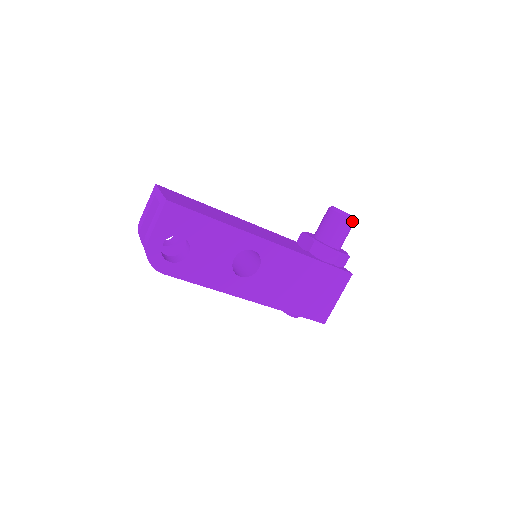
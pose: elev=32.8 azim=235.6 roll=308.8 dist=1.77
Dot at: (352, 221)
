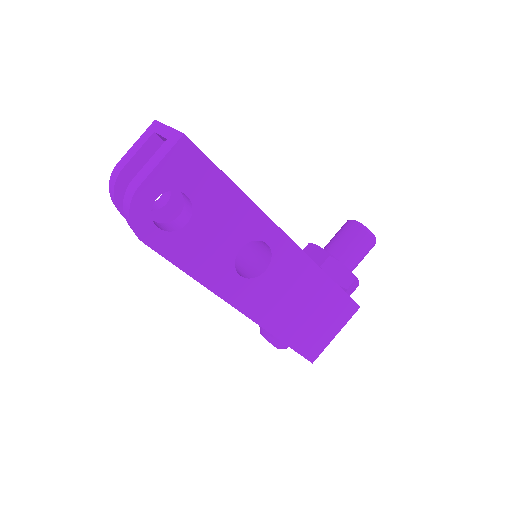
Dot at: (374, 242)
